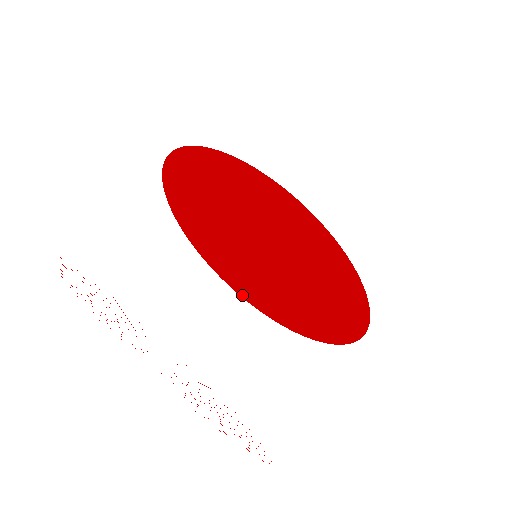
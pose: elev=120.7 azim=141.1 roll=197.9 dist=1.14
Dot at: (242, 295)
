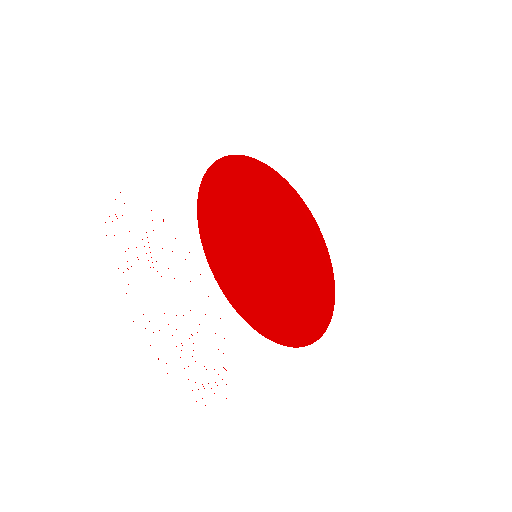
Dot at: (299, 342)
